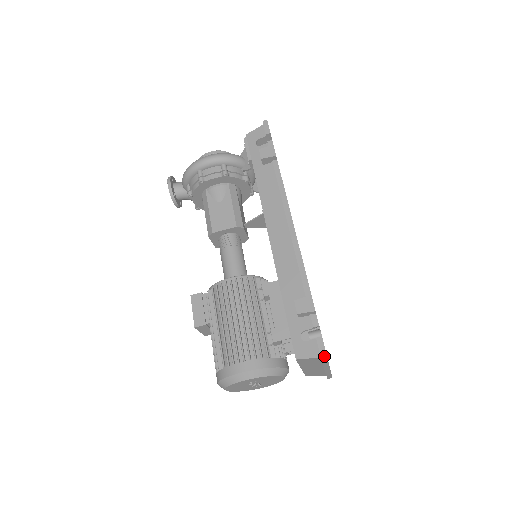
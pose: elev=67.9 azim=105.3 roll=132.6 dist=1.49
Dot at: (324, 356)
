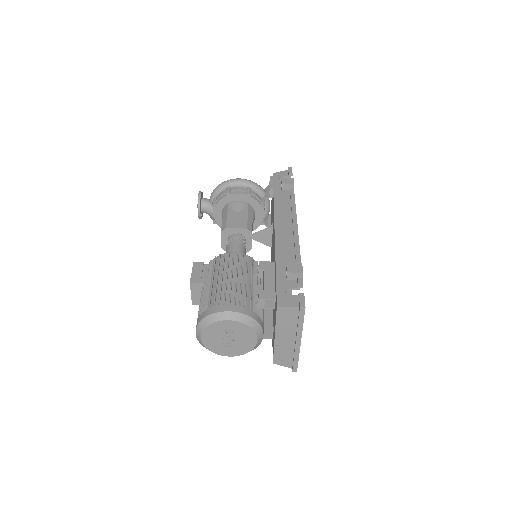
Dot at: (303, 305)
